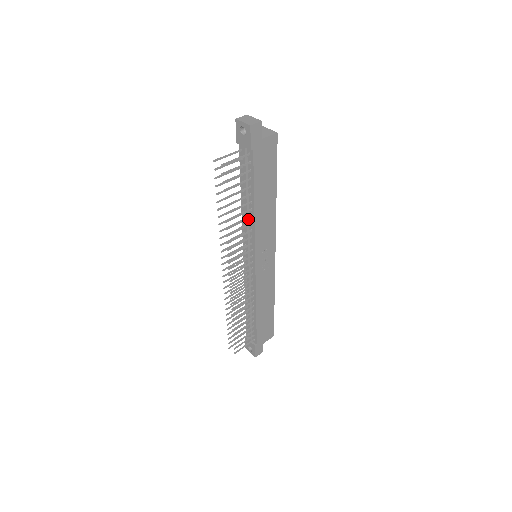
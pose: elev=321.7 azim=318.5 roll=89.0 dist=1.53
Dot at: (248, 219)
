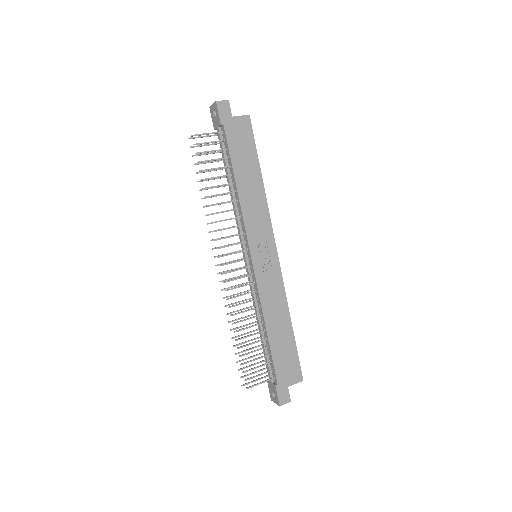
Dot at: (236, 205)
